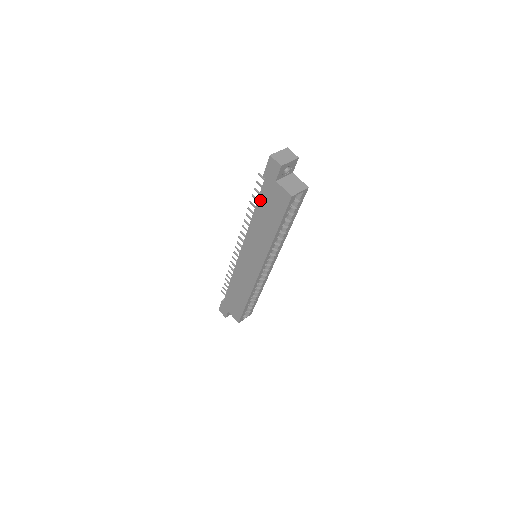
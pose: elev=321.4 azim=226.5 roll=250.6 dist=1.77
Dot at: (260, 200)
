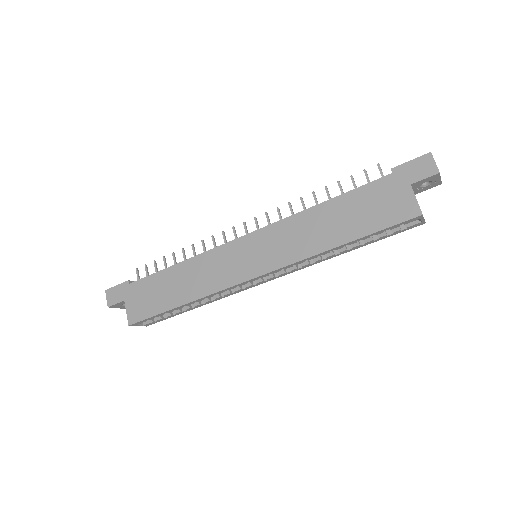
Dot at: (356, 192)
